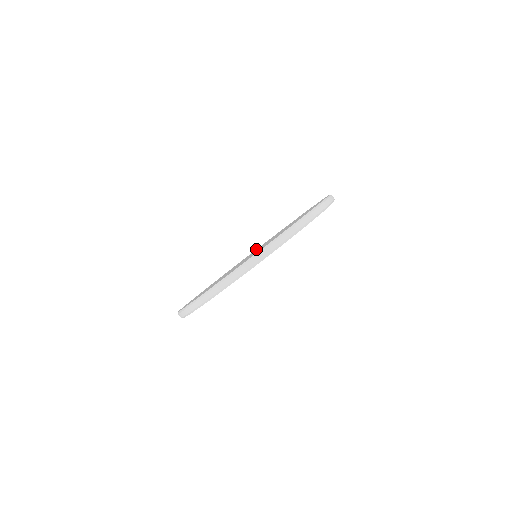
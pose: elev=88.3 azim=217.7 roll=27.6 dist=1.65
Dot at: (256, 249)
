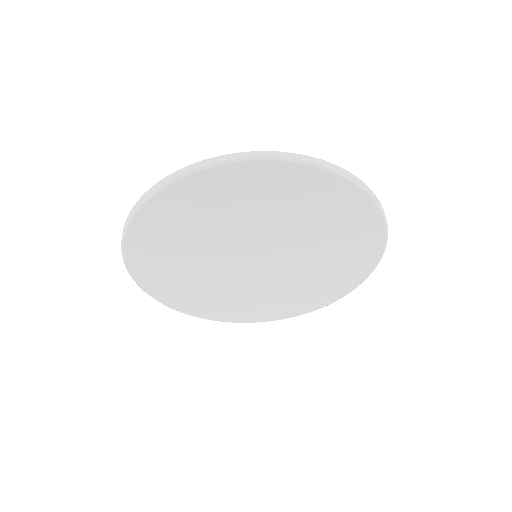
Dot at: occluded
